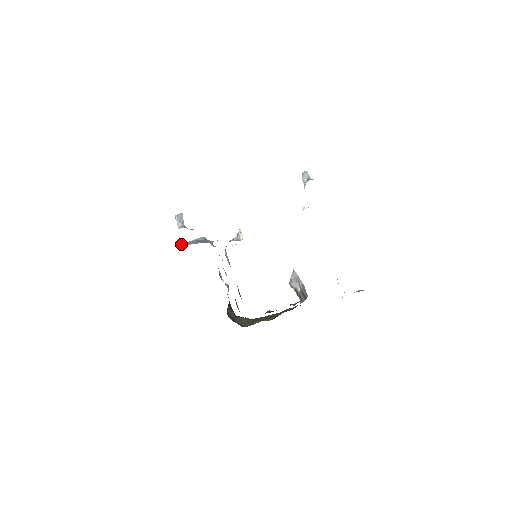
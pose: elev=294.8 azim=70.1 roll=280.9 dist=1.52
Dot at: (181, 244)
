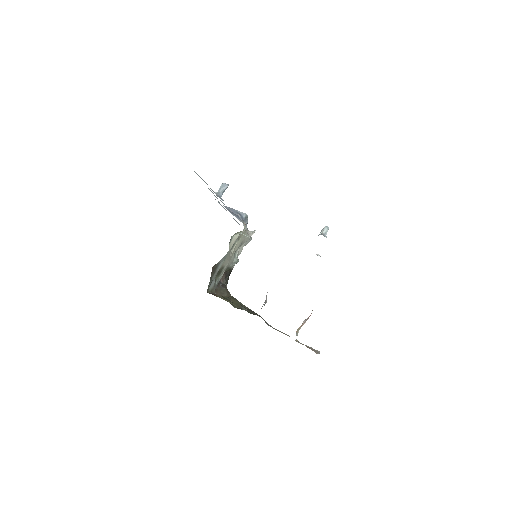
Dot at: occluded
